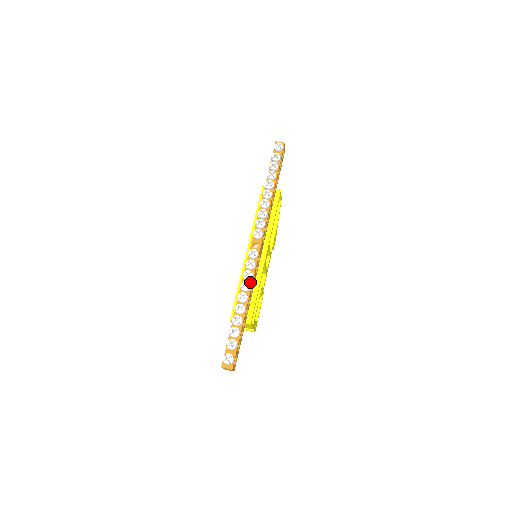
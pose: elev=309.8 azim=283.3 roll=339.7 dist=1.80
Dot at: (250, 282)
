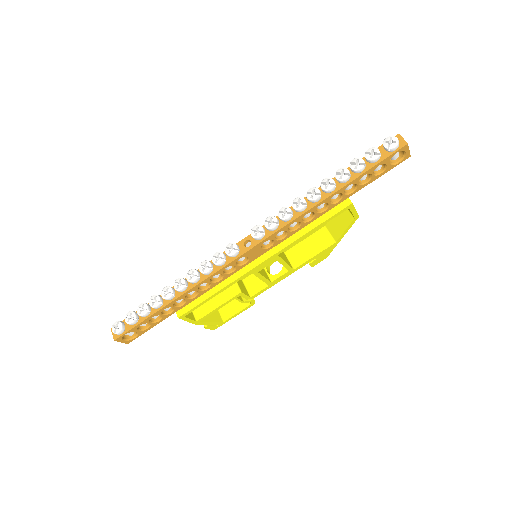
Dot at: (204, 276)
